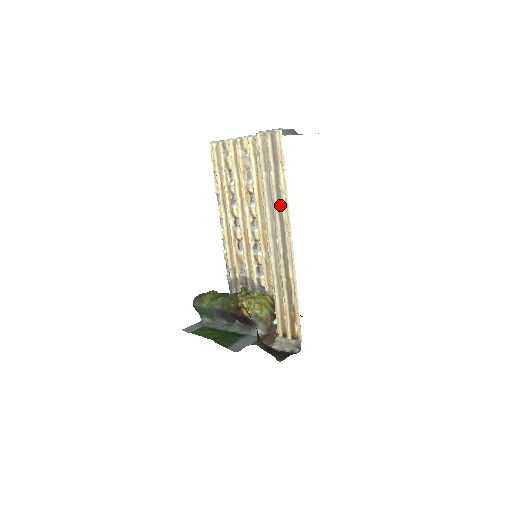
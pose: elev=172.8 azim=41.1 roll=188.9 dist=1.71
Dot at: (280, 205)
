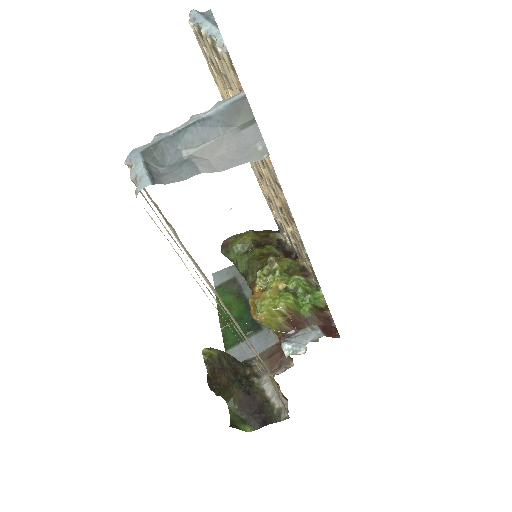
Dot at: occluded
